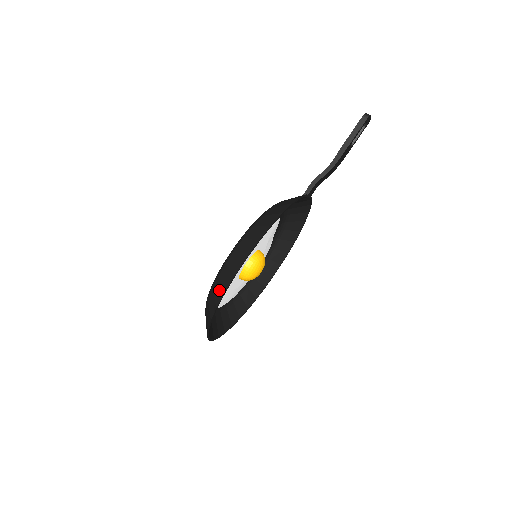
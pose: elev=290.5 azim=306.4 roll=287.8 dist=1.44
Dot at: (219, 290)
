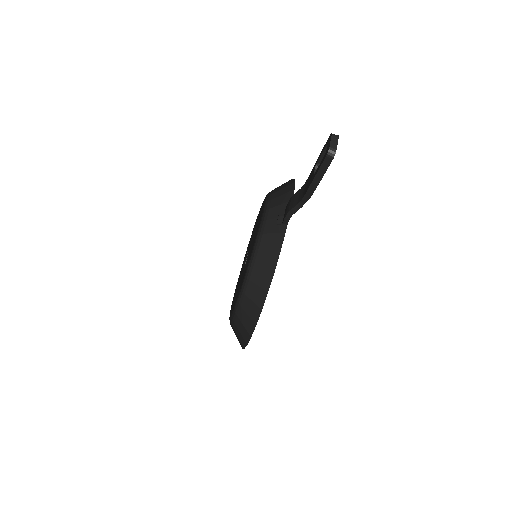
Dot at: occluded
